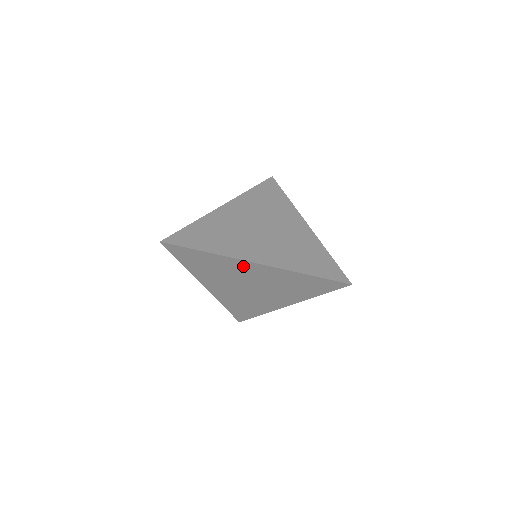
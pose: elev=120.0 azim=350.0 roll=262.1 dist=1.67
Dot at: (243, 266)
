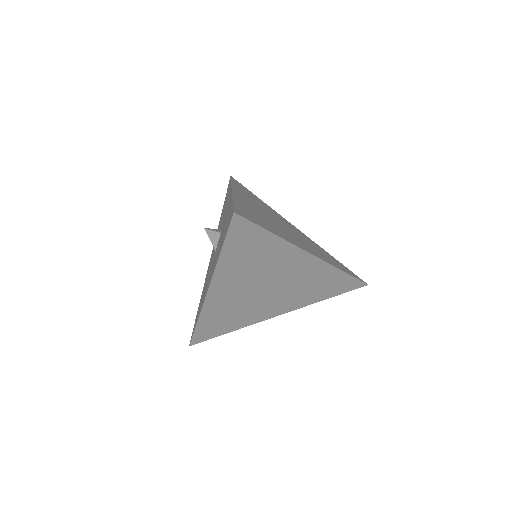
Dot at: (293, 258)
